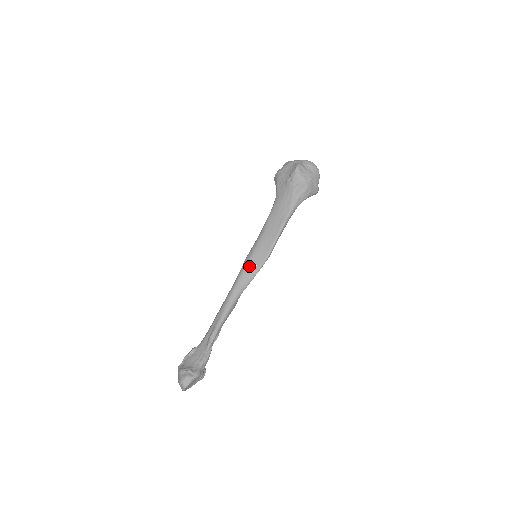
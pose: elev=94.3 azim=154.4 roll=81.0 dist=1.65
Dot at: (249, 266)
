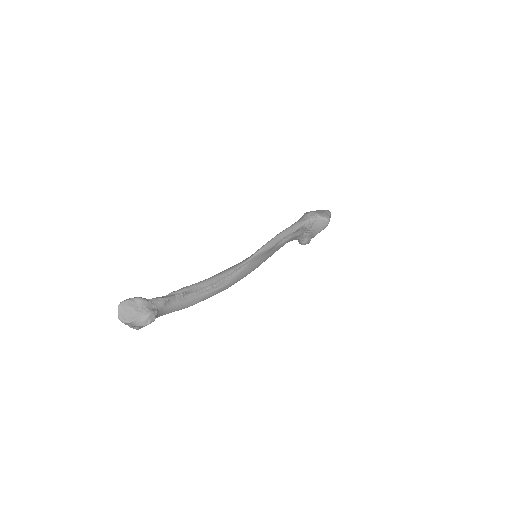
Dot at: occluded
